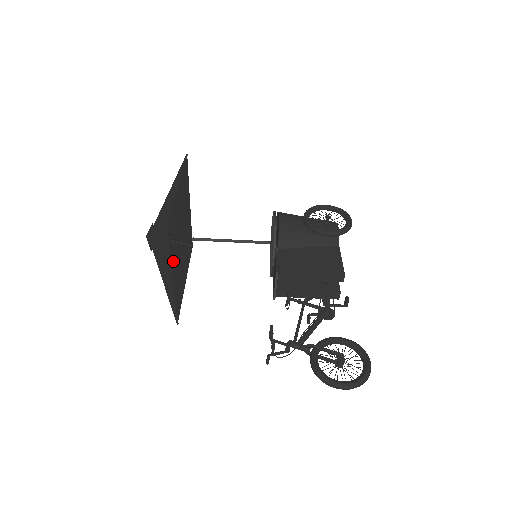
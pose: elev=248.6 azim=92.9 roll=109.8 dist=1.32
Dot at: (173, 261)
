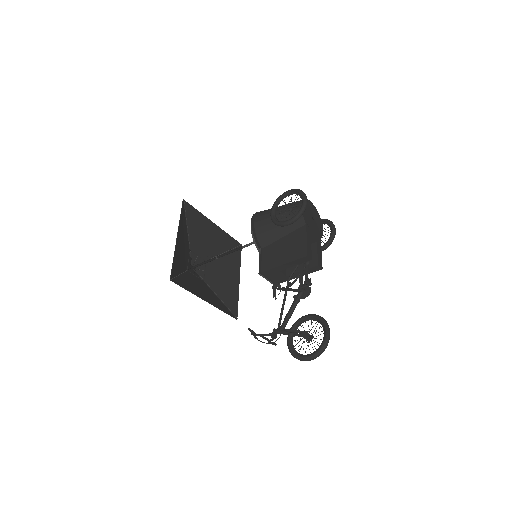
Dot at: (222, 271)
